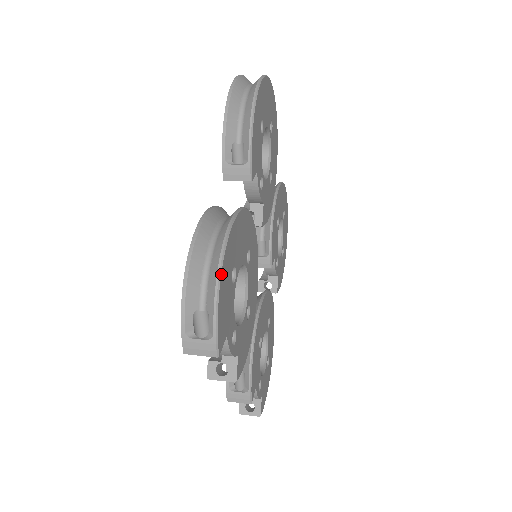
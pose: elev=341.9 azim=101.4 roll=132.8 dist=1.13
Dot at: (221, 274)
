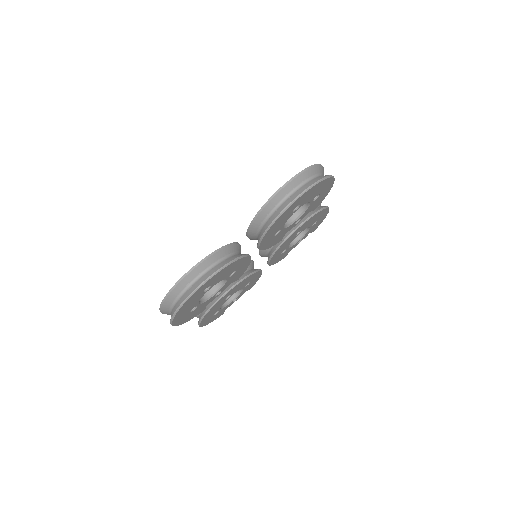
Dot at: occluded
